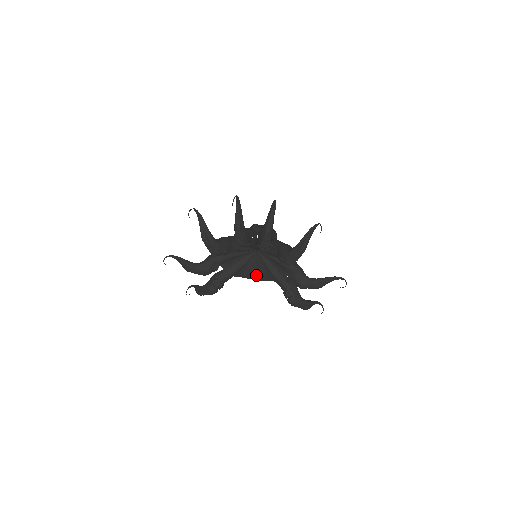
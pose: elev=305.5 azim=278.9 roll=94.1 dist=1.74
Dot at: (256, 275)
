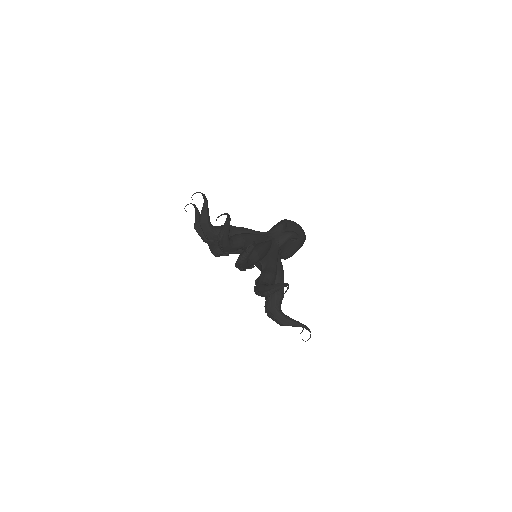
Dot at: (259, 266)
